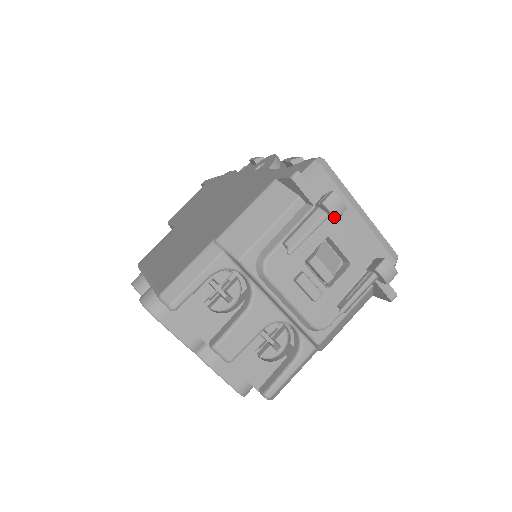
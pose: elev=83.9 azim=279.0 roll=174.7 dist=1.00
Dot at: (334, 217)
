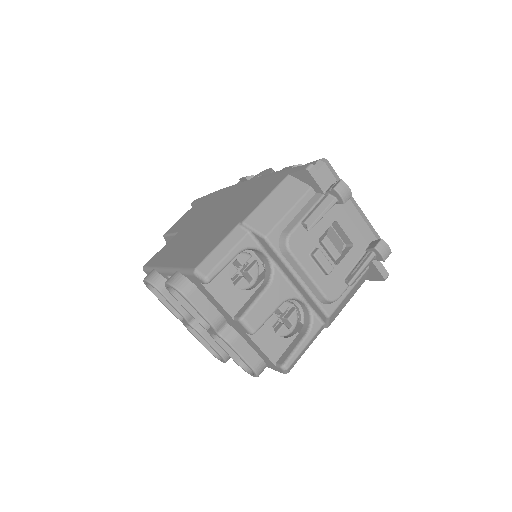
Dot at: (343, 201)
